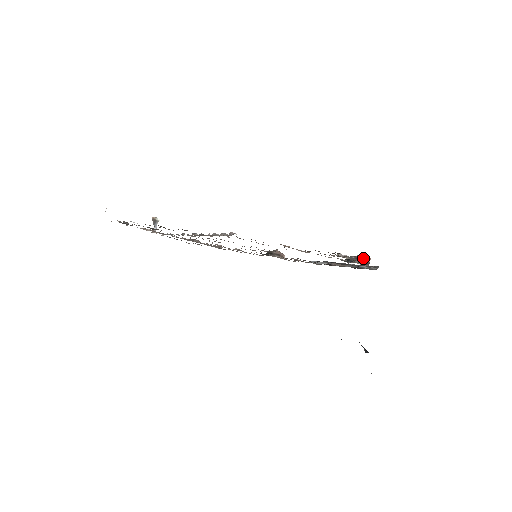
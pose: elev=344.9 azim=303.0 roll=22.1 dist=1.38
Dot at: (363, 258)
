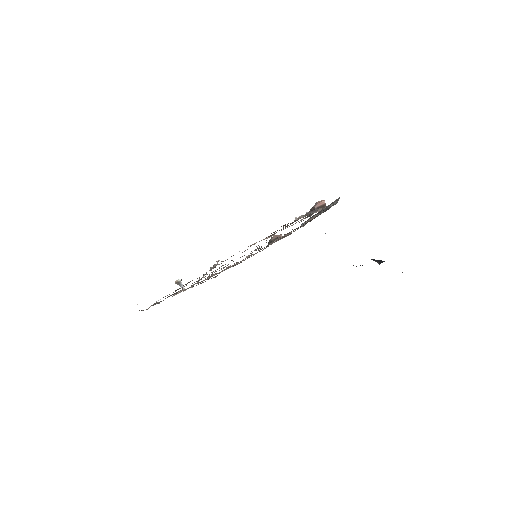
Dot at: (318, 205)
